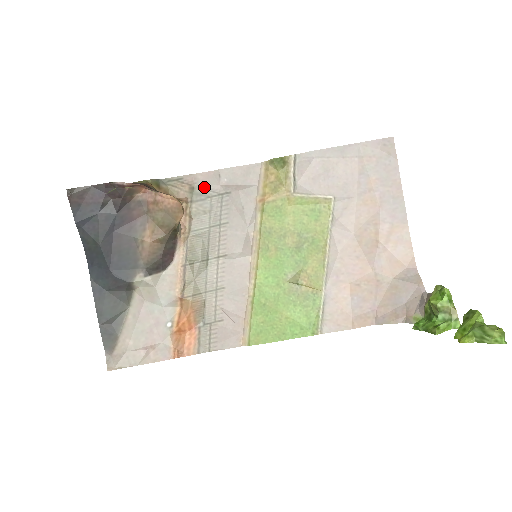
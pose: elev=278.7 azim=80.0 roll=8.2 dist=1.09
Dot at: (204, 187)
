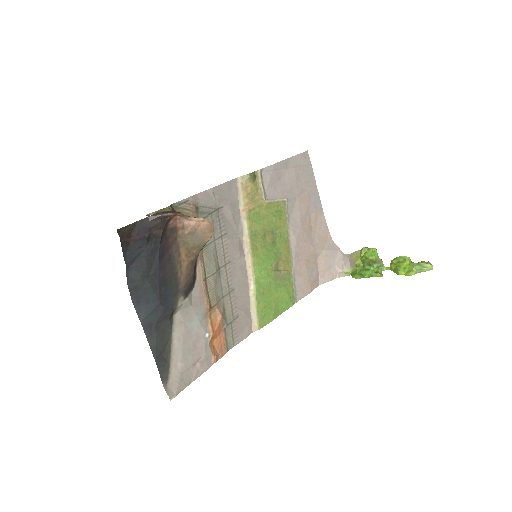
Dot at: (205, 205)
